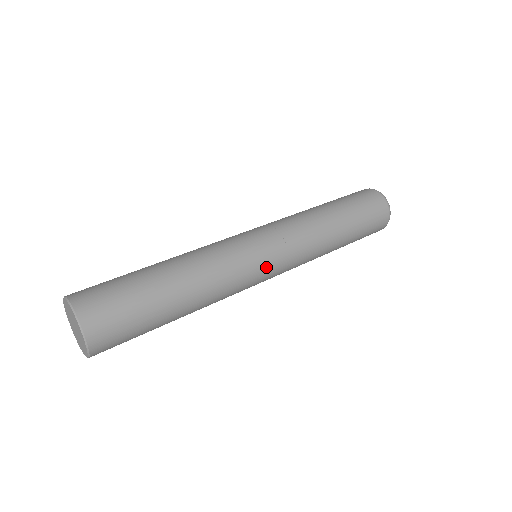
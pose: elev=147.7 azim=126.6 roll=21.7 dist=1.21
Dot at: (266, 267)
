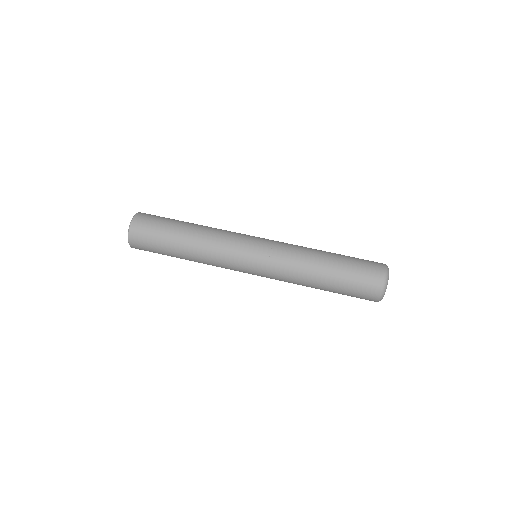
Dot at: (246, 271)
